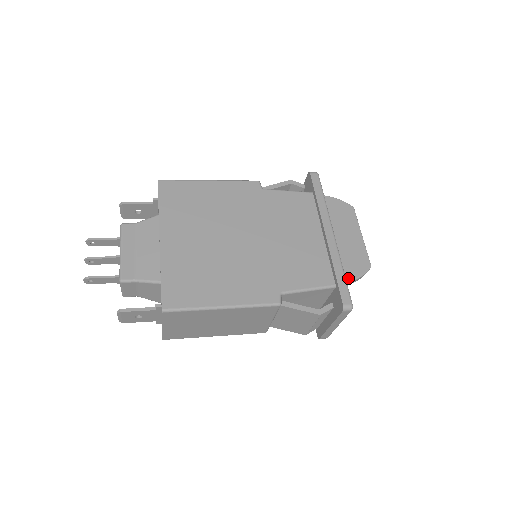
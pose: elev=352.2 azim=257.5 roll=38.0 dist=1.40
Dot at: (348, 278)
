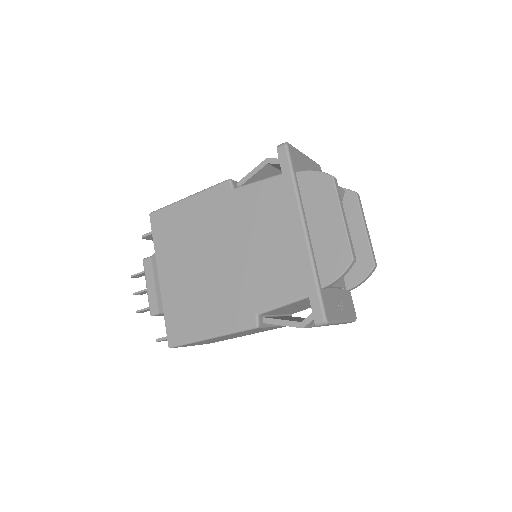
Dot at: (325, 282)
